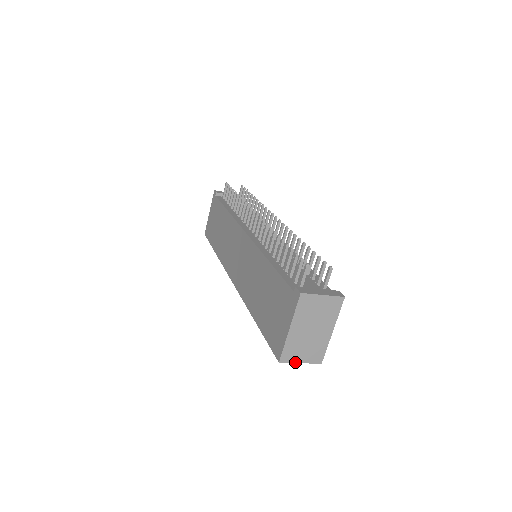
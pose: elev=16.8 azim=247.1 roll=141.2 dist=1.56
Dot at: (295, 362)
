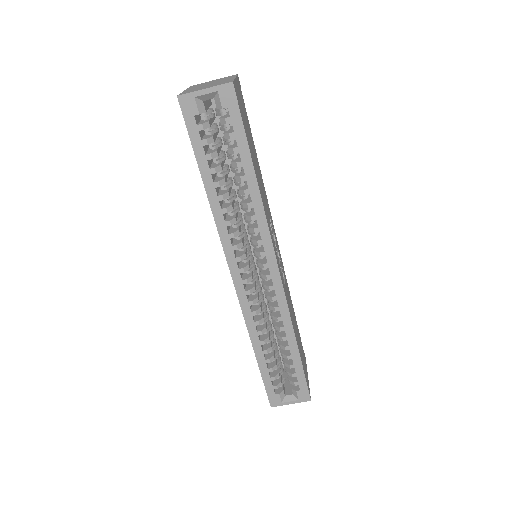
Dot at: (197, 91)
